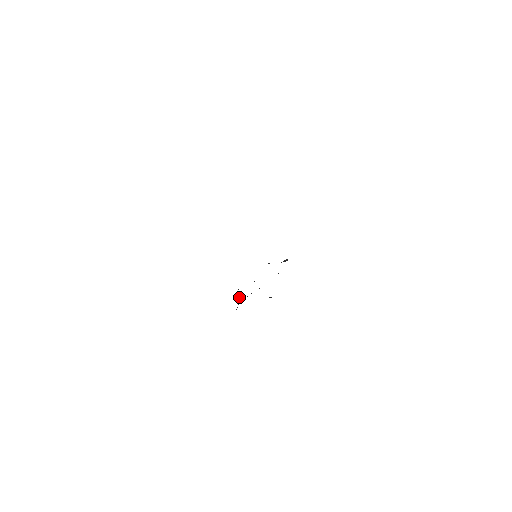
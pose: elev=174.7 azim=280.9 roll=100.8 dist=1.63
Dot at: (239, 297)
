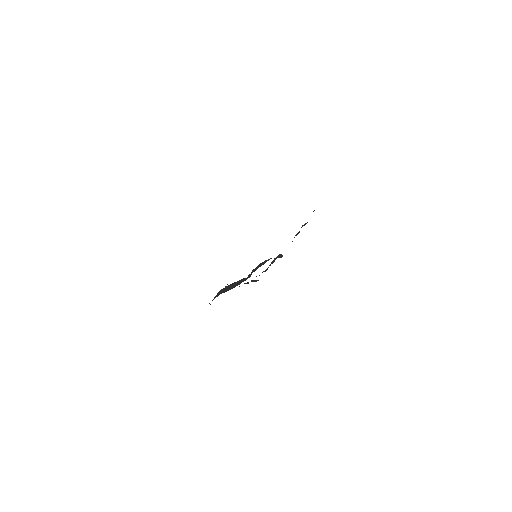
Dot at: occluded
